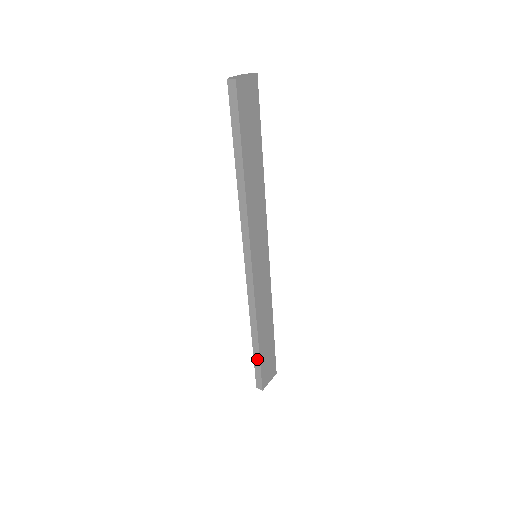
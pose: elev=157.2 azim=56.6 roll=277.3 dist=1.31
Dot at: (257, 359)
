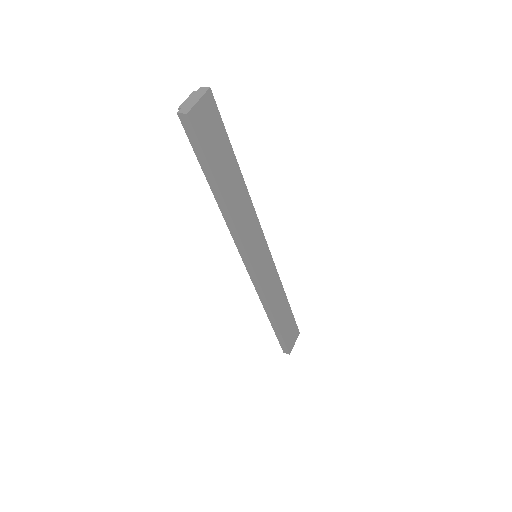
Dot at: (279, 334)
